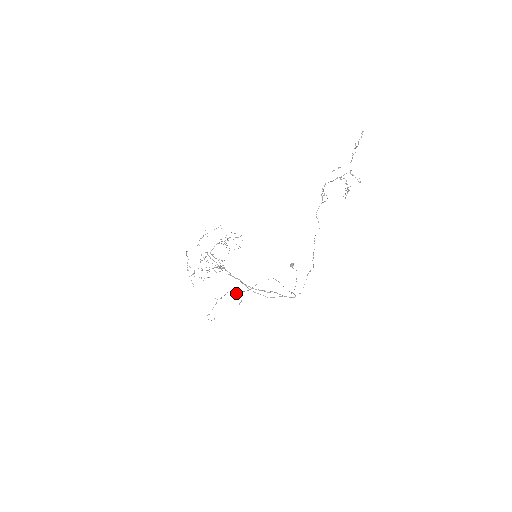
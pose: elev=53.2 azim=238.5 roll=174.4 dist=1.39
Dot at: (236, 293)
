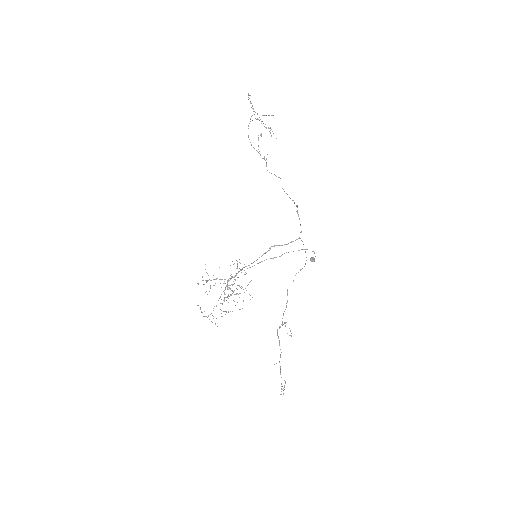
Dot at: (280, 326)
